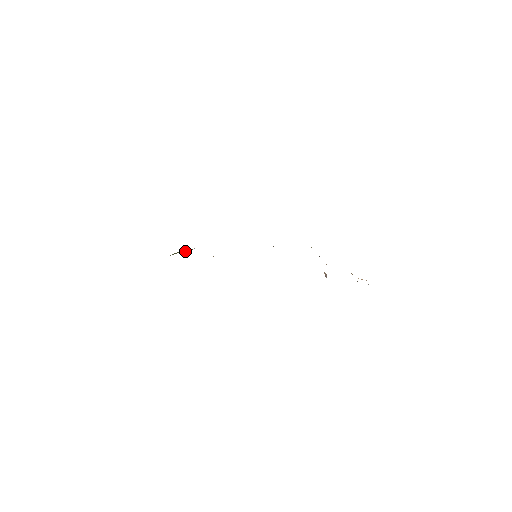
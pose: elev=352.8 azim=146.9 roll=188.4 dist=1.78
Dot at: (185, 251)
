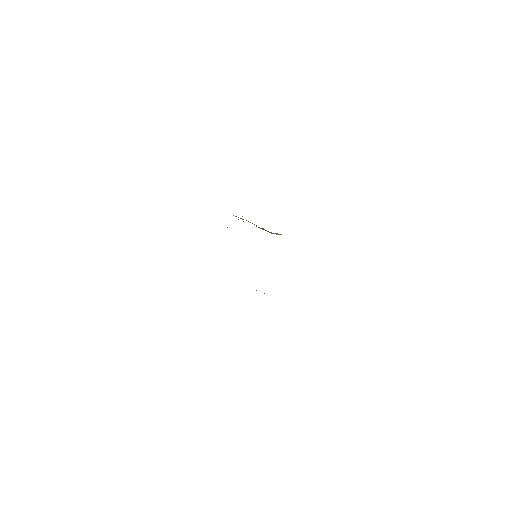
Dot at: occluded
